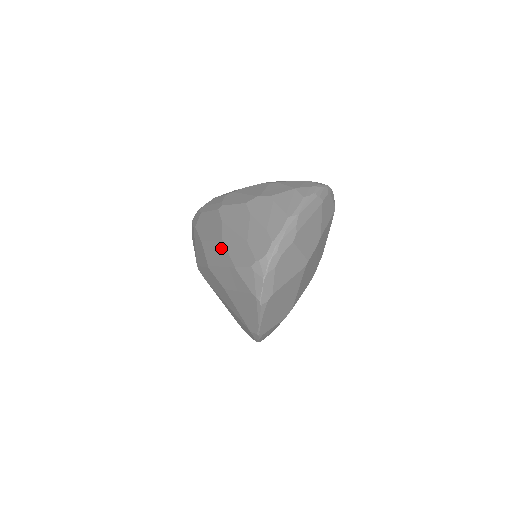
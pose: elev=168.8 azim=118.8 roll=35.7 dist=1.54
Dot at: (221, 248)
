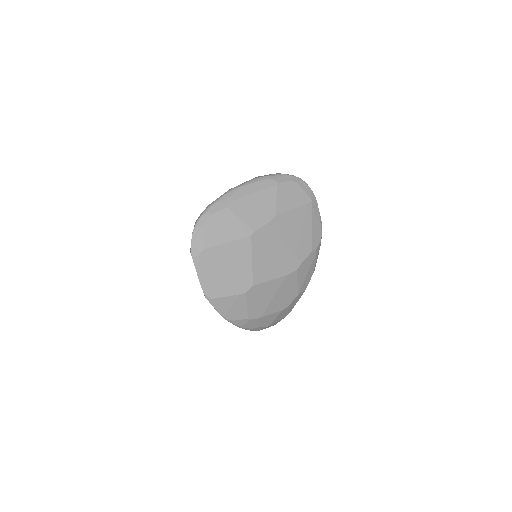
Dot at: occluded
